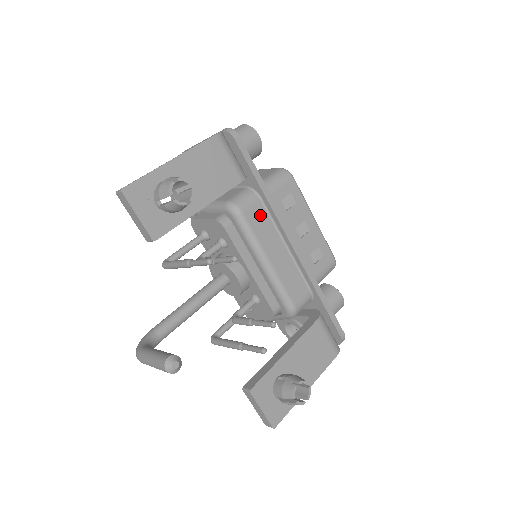
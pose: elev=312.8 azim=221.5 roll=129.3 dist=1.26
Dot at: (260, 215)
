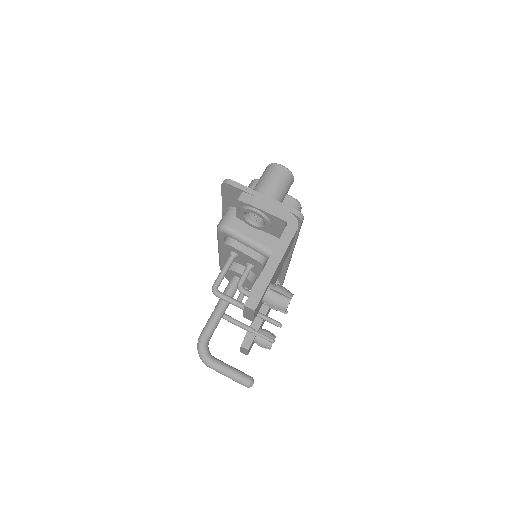
Dot at: occluded
